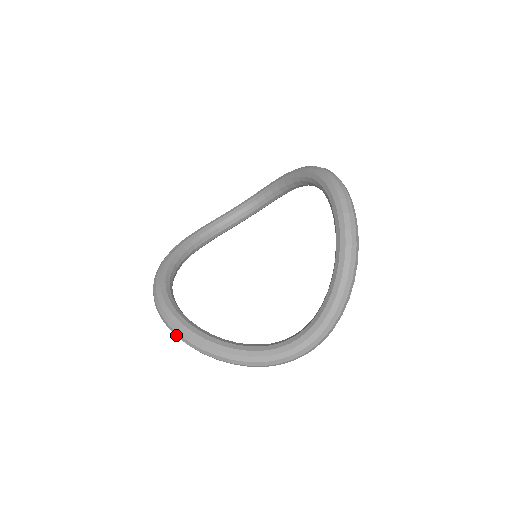
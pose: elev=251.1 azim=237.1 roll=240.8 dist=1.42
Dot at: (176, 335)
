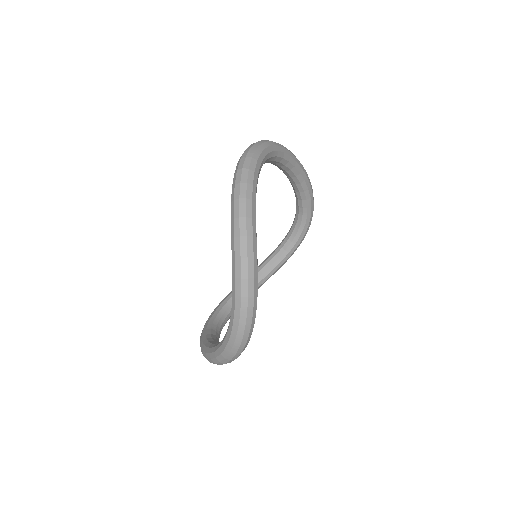
Dot at: occluded
